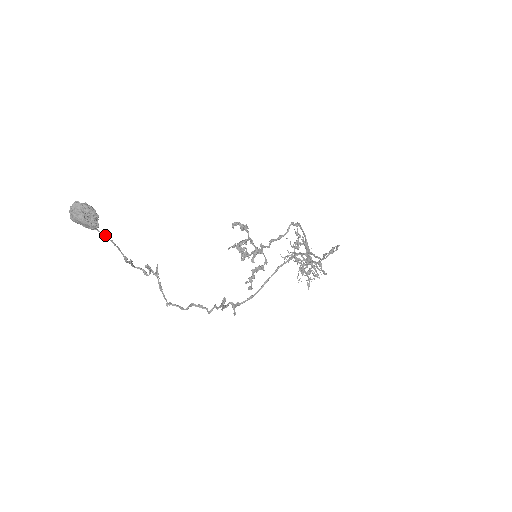
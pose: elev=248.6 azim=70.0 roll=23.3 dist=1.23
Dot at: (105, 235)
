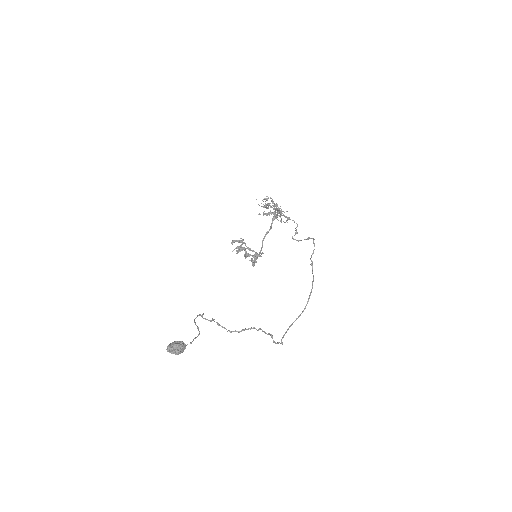
Dot at: occluded
